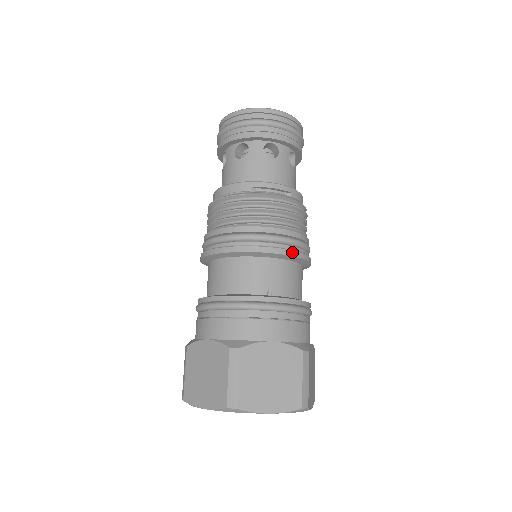
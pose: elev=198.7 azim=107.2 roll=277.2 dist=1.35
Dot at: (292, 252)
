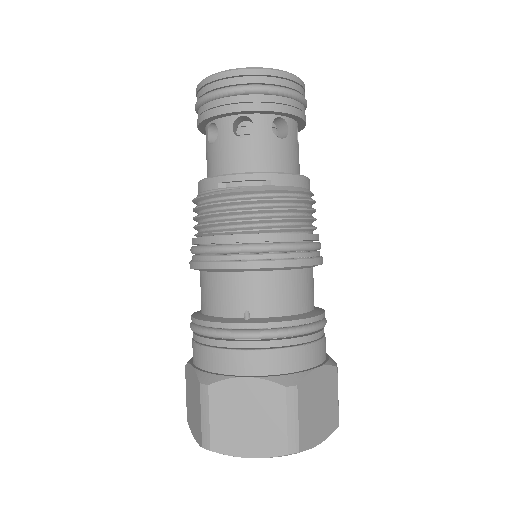
Dot at: (269, 263)
